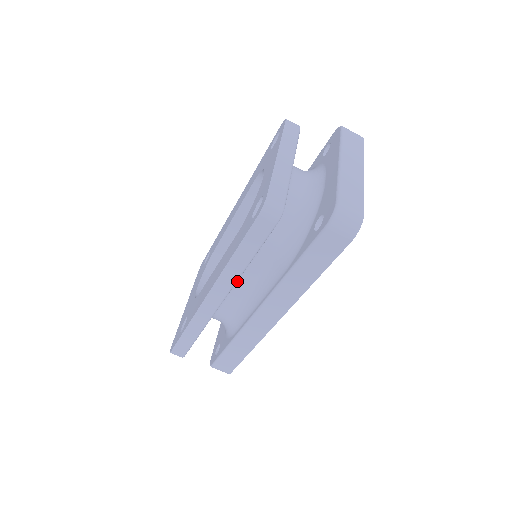
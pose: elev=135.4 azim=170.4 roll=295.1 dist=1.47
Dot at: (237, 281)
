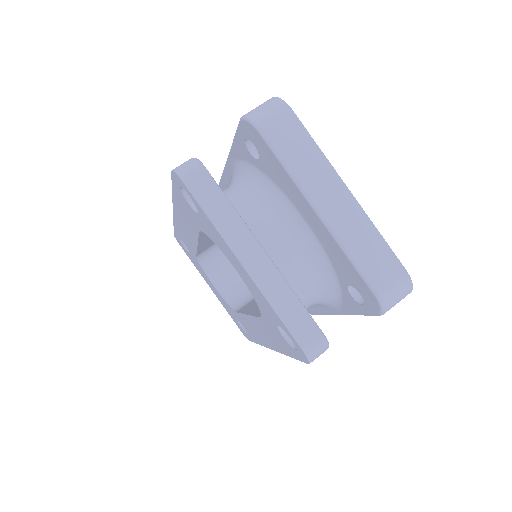
Dot at: occluded
